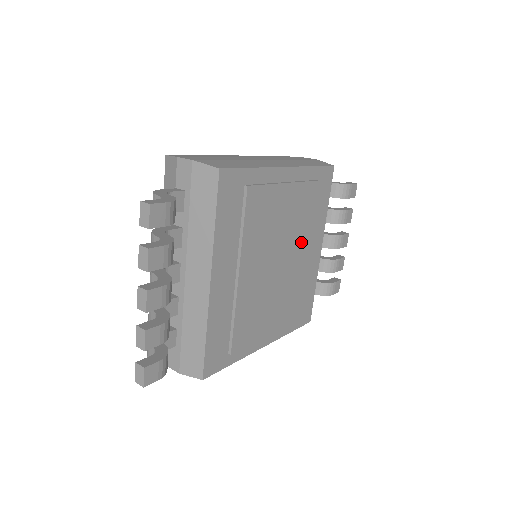
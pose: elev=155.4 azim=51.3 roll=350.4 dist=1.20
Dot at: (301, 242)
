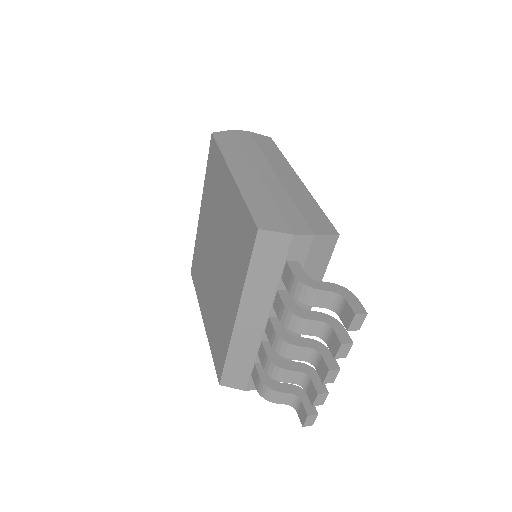
Dot at: occluded
